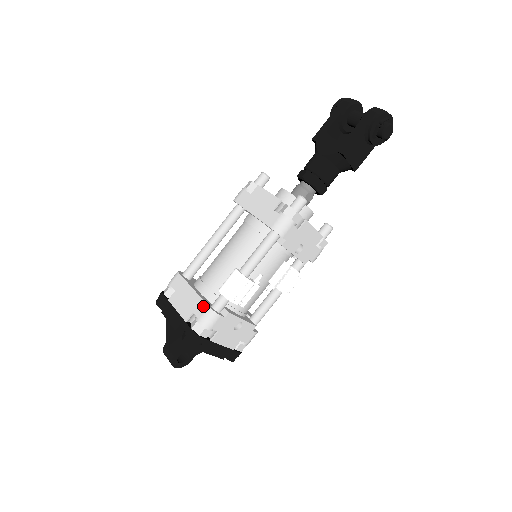
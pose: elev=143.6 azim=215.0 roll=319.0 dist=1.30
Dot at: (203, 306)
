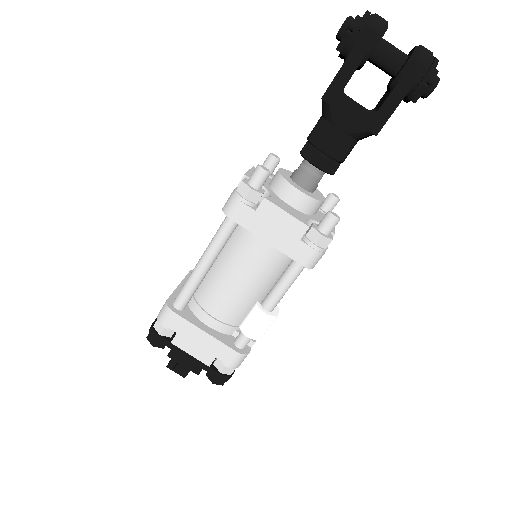
Dot at: (229, 352)
